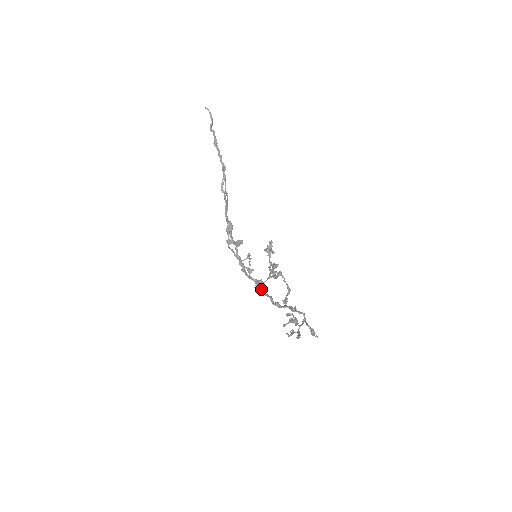
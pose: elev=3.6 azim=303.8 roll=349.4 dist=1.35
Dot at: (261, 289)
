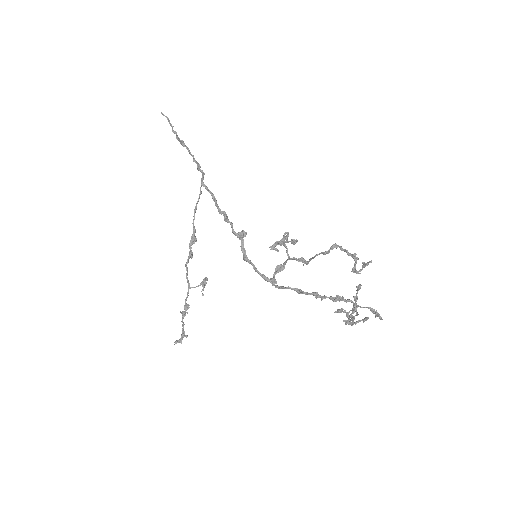
Dot at: (279, 286)
